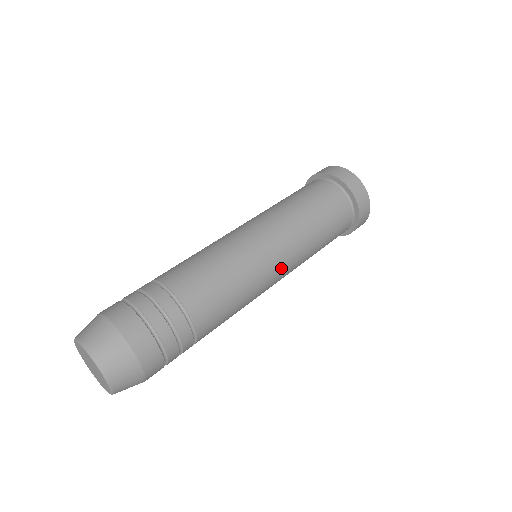
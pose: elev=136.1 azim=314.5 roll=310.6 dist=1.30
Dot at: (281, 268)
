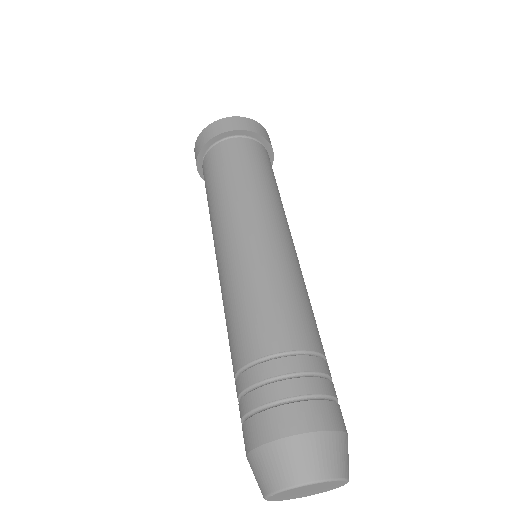
Dot at: (281, 233)
